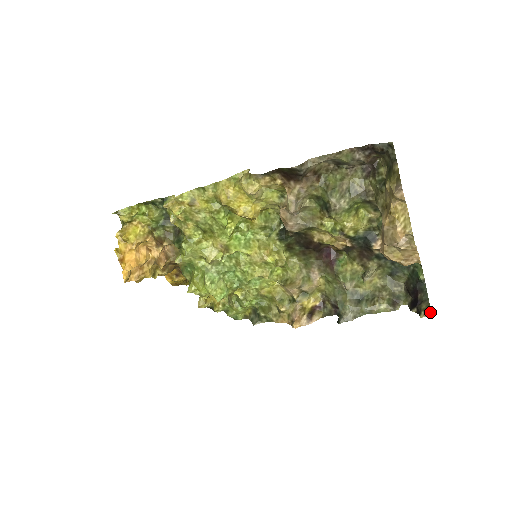
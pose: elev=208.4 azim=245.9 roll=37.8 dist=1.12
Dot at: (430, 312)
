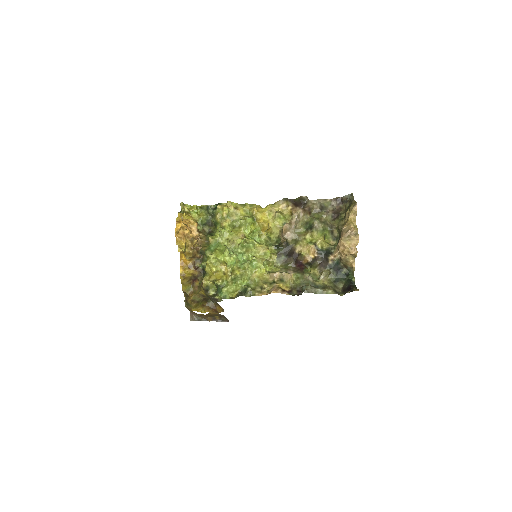
Dot at: occluded
